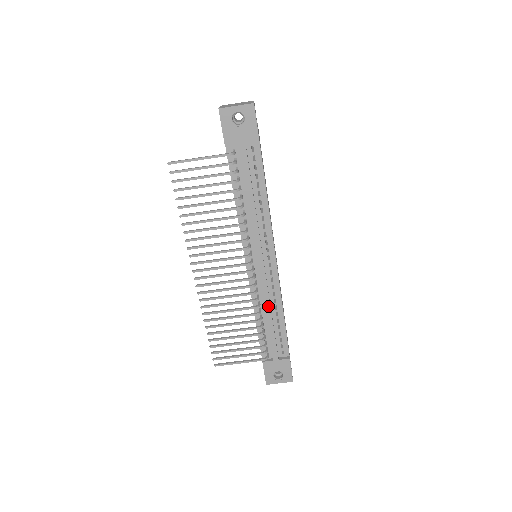
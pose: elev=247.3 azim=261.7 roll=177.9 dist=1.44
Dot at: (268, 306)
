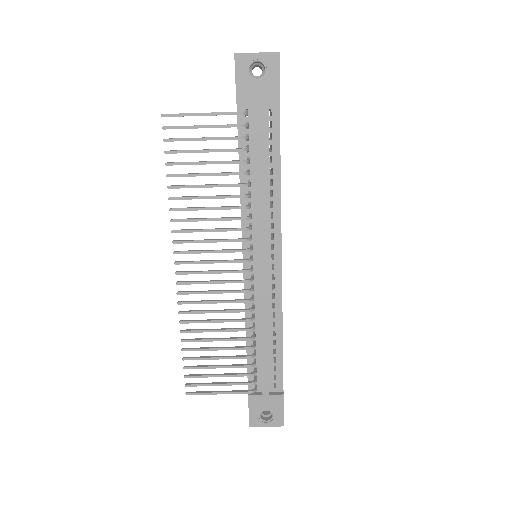
Dot at: (264, 321)
